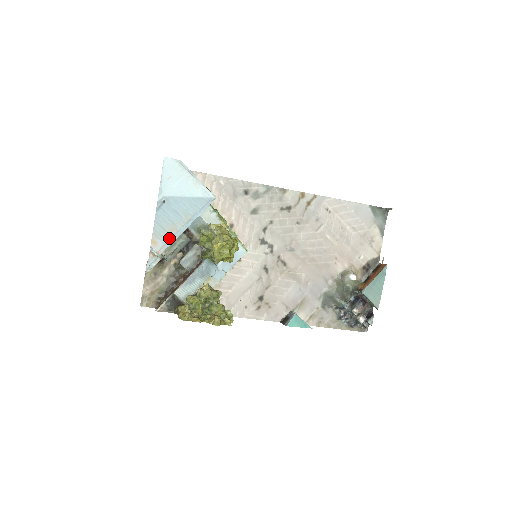
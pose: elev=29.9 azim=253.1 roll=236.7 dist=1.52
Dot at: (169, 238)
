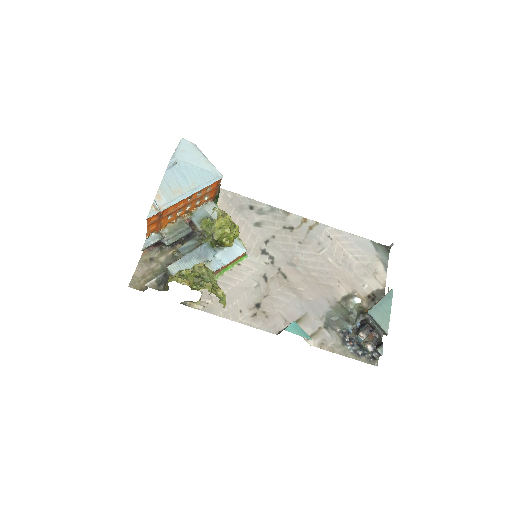
Dot at: (173, 198)
